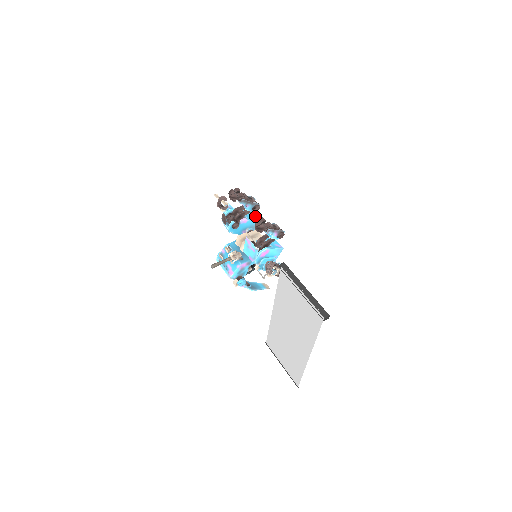
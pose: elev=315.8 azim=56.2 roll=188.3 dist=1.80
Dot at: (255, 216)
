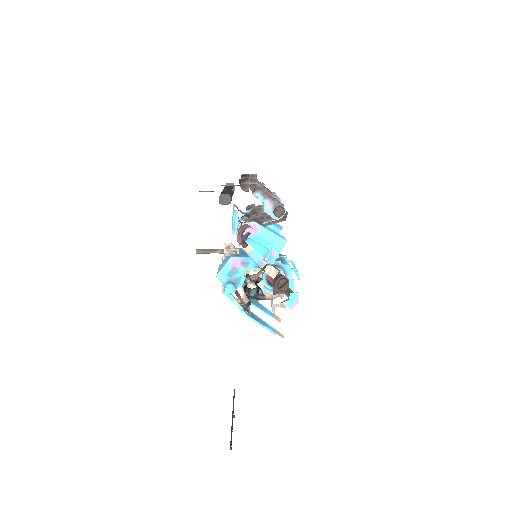
Dot at: (281, 227)
